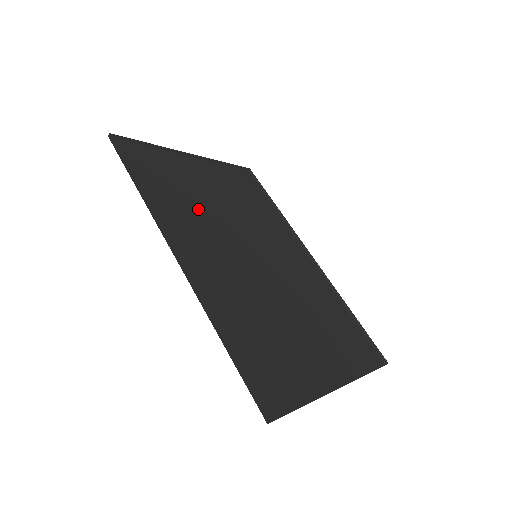
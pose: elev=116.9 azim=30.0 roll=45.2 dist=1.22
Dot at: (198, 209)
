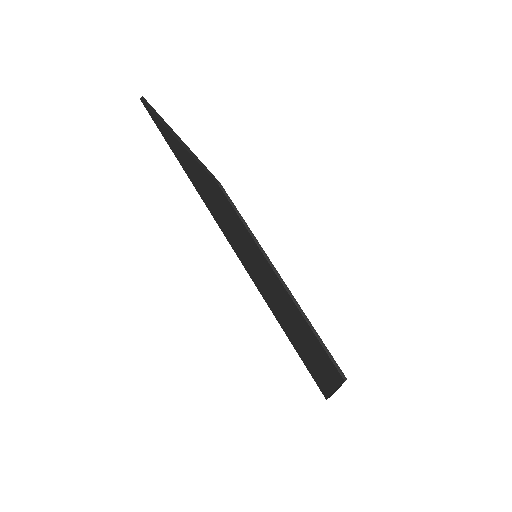
Dot at: (211, 197)
